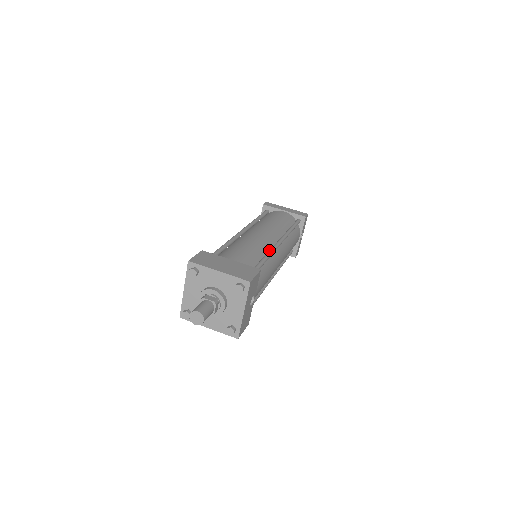
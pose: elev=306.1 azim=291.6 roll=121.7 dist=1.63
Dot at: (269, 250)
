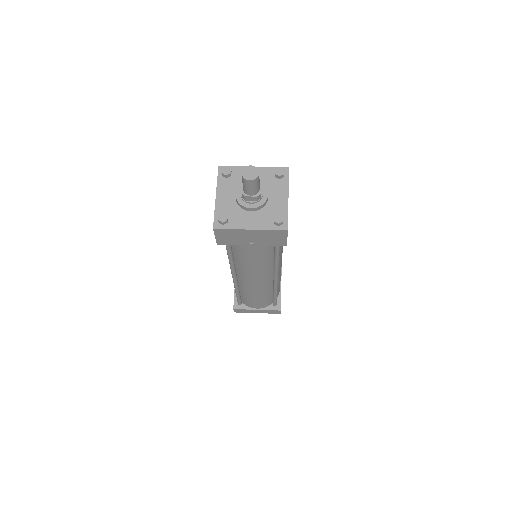
Dot at: occluded
